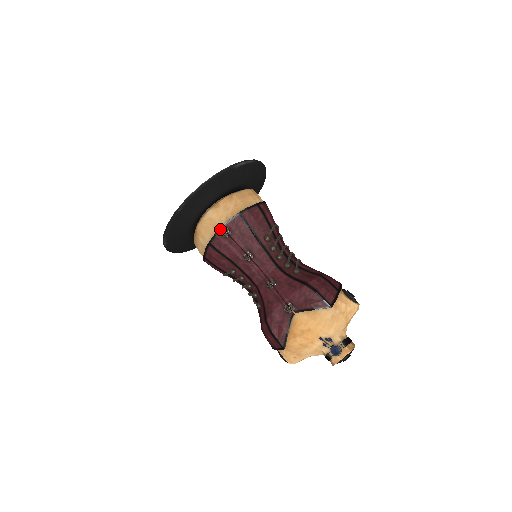
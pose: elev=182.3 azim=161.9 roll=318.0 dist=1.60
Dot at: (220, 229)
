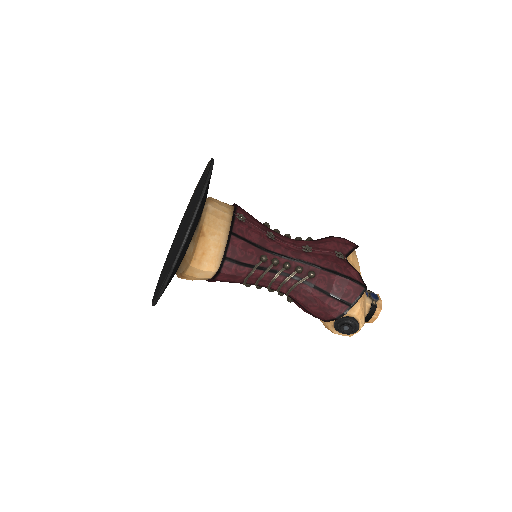
Dot at: (234, 215)
